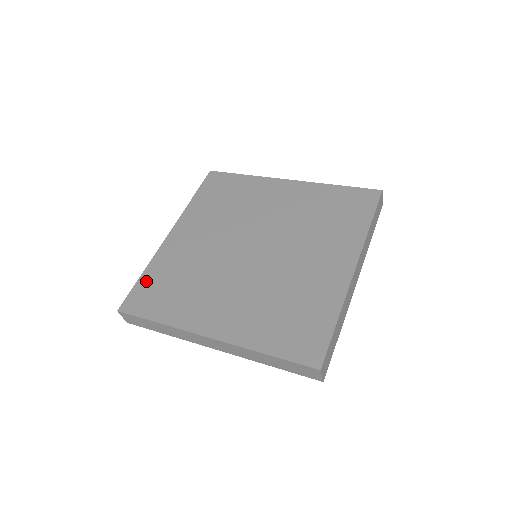
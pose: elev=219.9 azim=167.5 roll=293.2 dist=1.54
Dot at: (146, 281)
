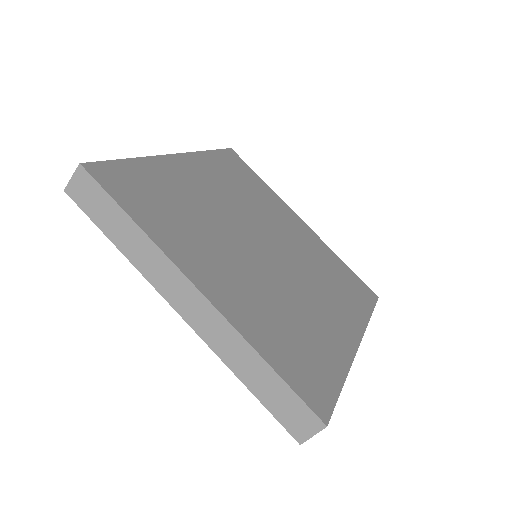
Dot at: (133, 169)
